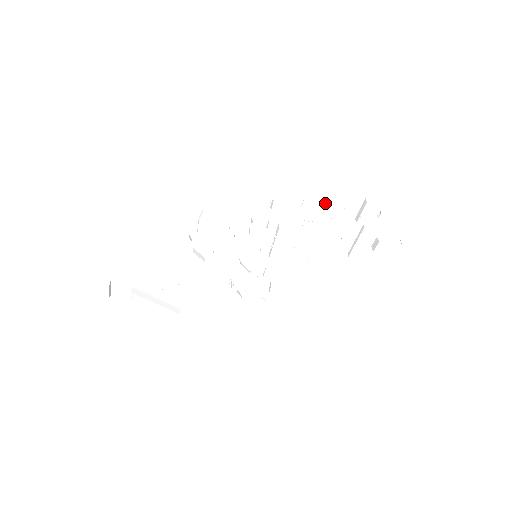
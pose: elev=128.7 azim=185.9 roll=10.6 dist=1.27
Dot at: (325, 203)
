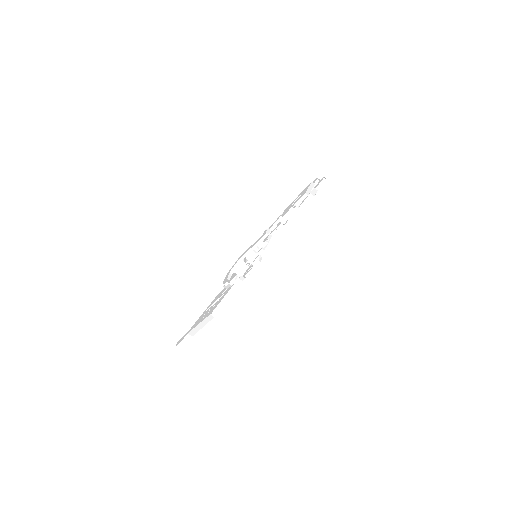
Dot at: (292, 203)
